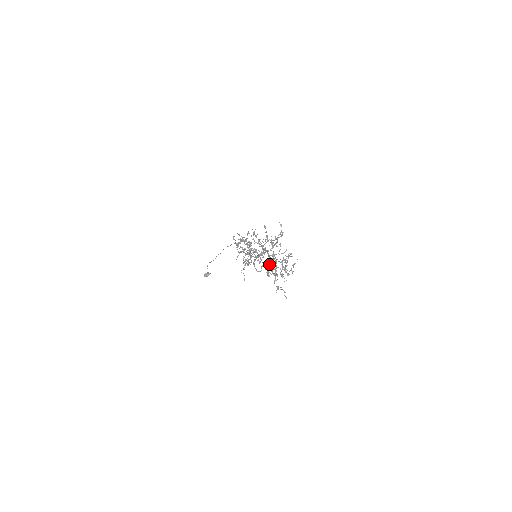
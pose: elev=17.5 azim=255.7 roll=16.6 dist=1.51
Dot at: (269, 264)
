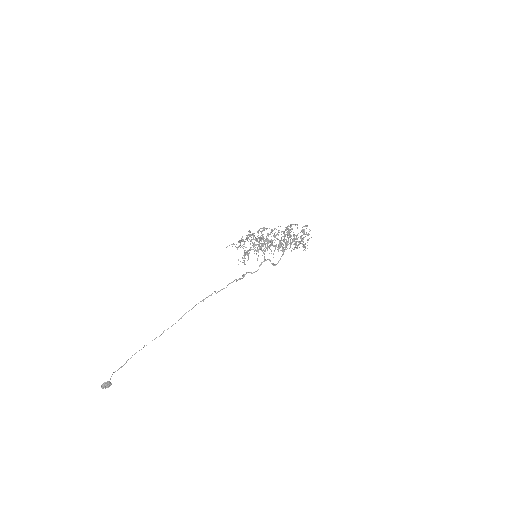
Dot at: (291, 224)
